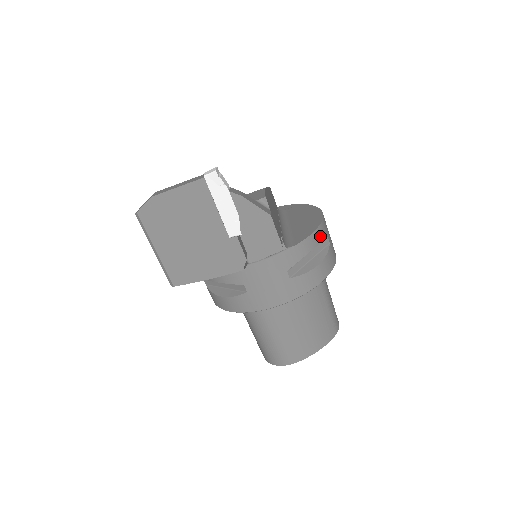
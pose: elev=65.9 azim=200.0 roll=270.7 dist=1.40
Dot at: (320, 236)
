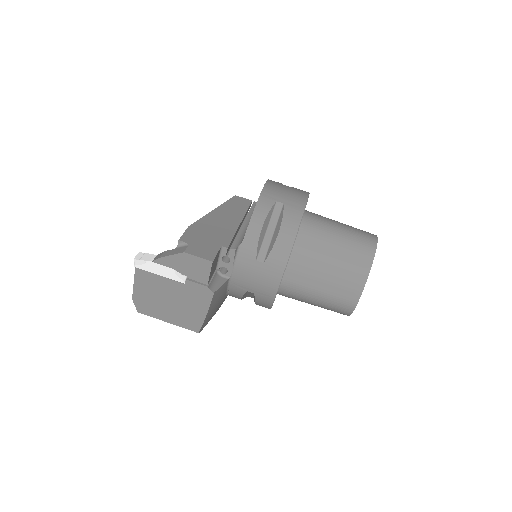
Dot at: (263, 211)
